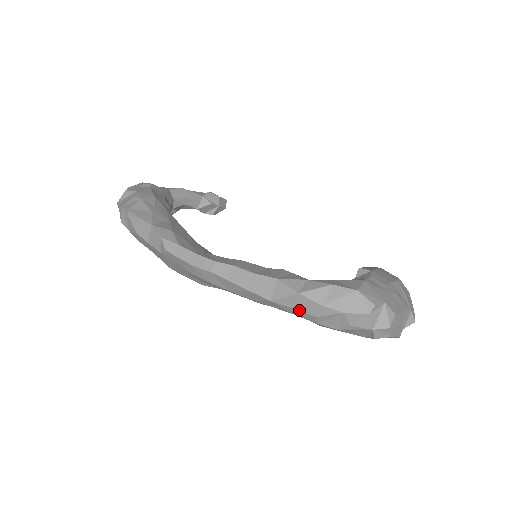
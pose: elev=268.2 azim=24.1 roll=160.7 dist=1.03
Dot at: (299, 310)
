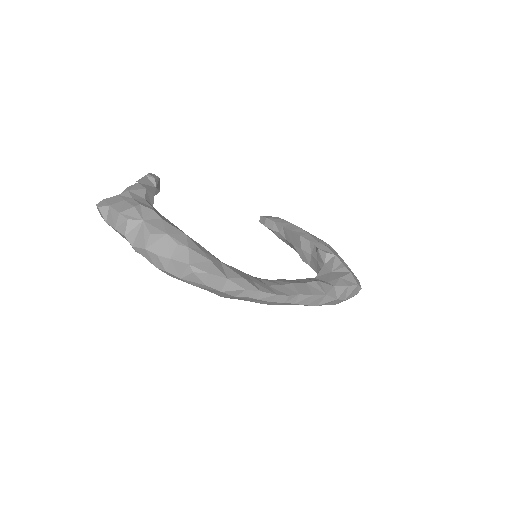
Dot at: occluded
